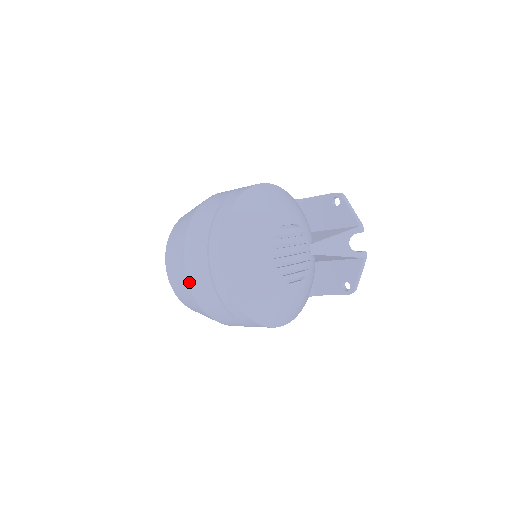
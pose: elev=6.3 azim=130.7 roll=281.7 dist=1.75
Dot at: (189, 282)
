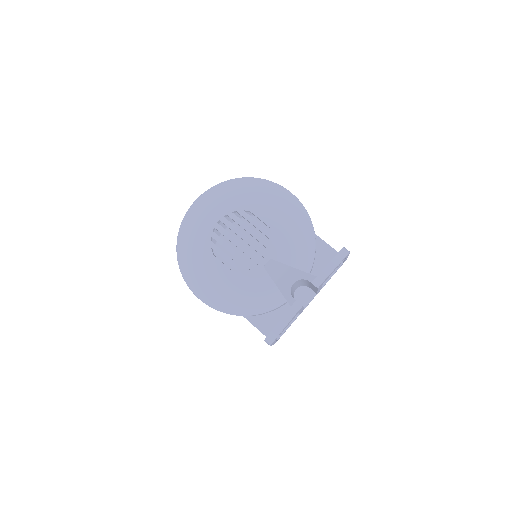
Dot at: occluded
